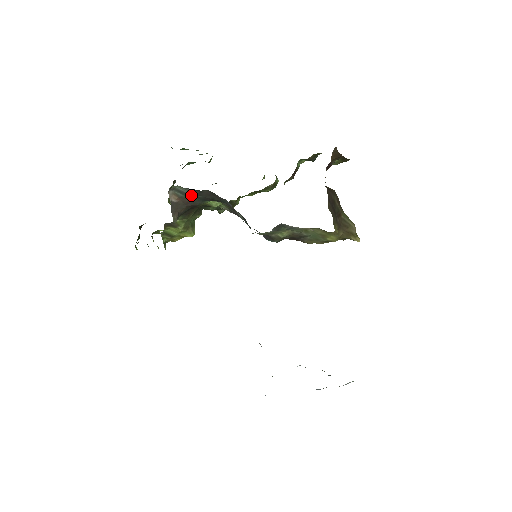
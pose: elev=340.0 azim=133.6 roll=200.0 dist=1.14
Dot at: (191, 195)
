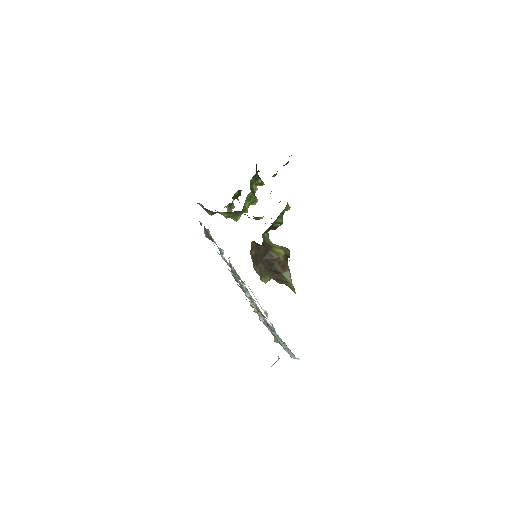
Dot at: occluded
